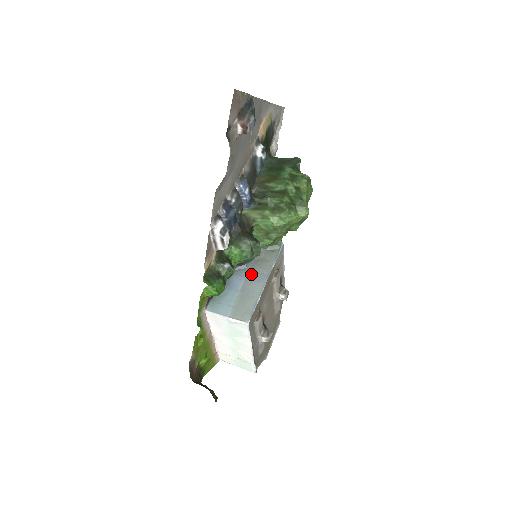
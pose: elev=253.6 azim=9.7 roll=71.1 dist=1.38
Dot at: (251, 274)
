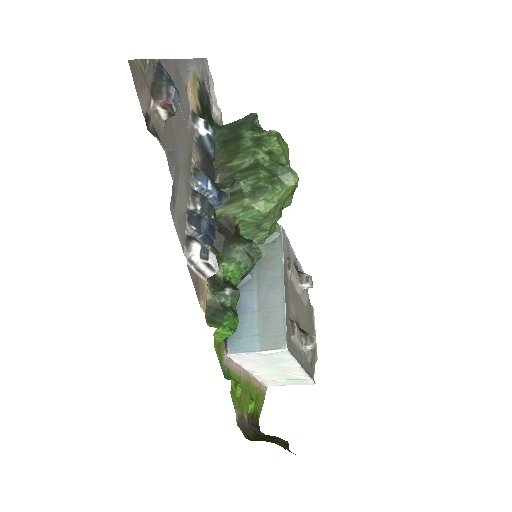
Dot at: (261, 283)
